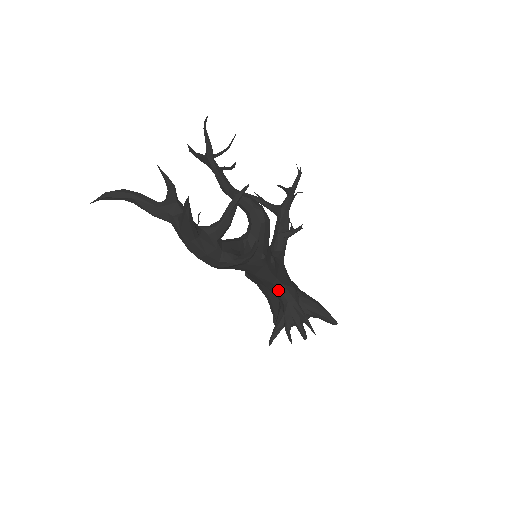
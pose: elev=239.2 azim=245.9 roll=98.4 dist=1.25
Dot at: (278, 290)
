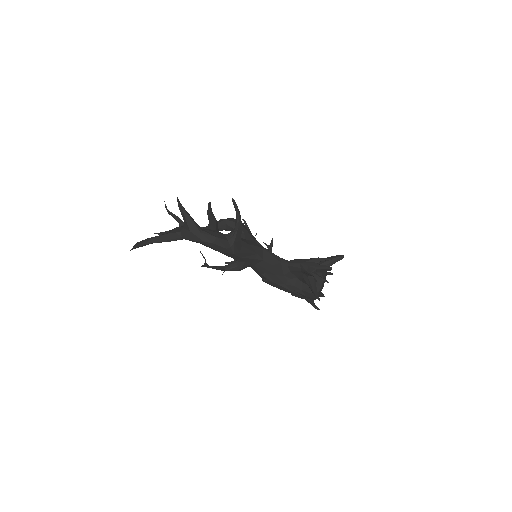
Dot at: (289, 266)
